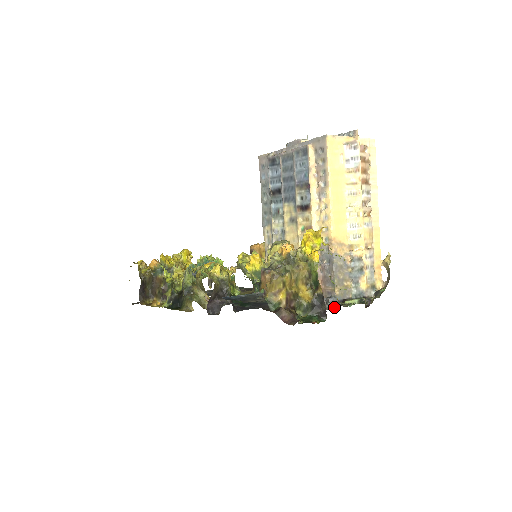
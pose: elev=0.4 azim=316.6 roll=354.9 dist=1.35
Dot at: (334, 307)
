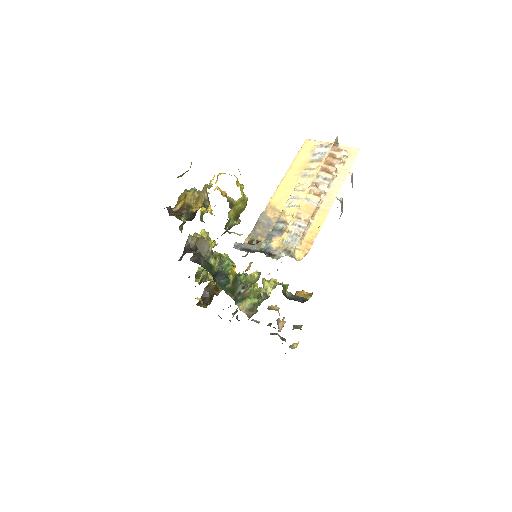
Dot at: occluded
